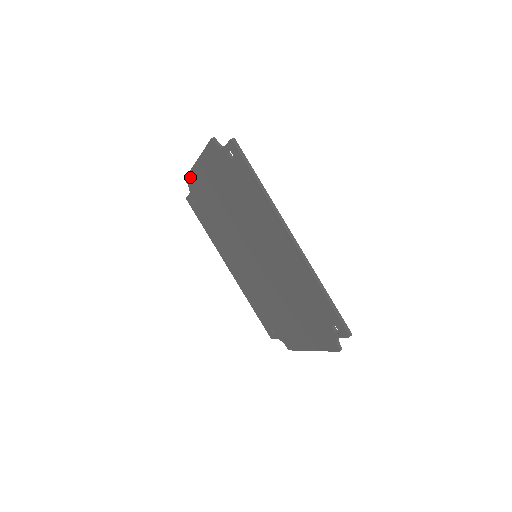
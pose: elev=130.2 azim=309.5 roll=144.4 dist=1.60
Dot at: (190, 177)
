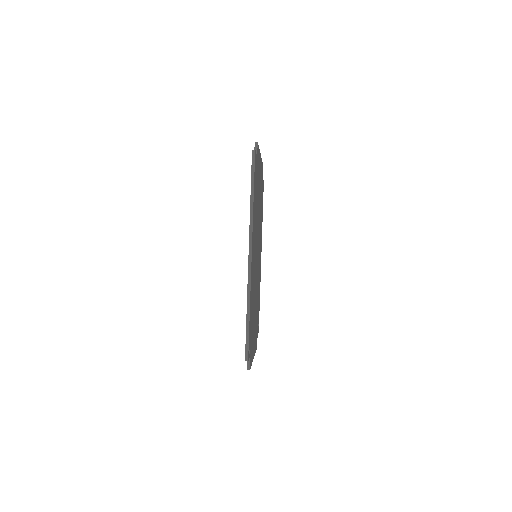
Dot at: occluded
